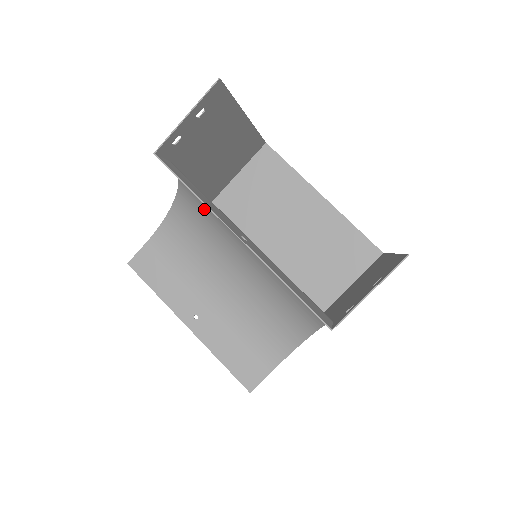
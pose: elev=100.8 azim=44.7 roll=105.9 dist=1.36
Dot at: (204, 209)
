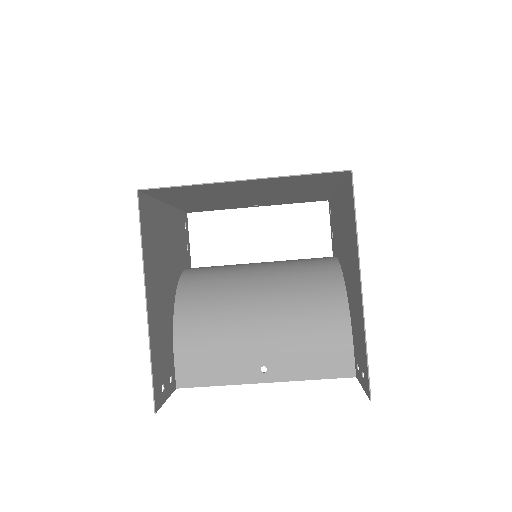
Dot at: (205, 309)
